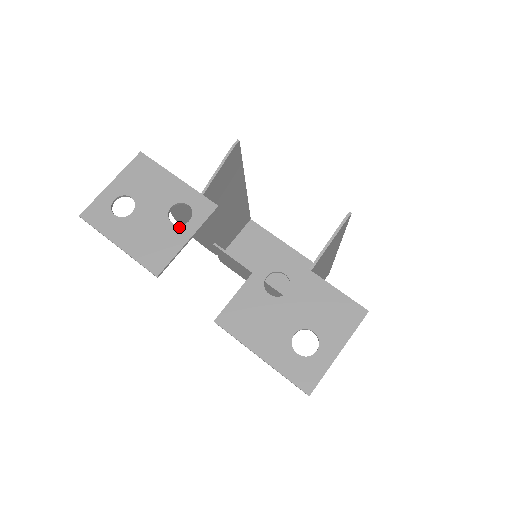
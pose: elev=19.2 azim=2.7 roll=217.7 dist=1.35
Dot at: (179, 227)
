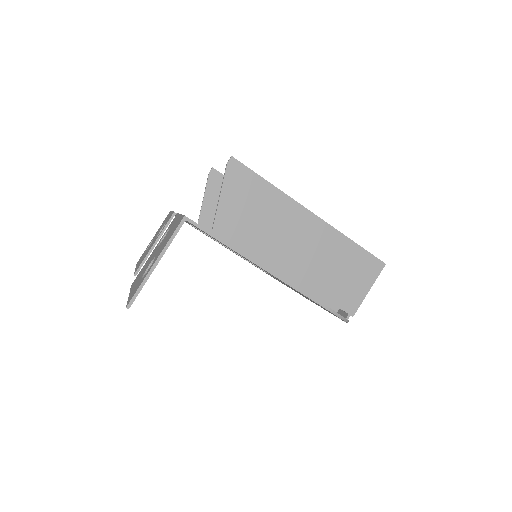
Dot at: occluded
